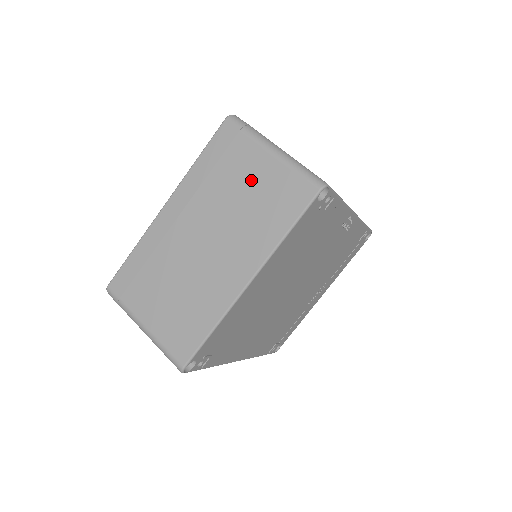
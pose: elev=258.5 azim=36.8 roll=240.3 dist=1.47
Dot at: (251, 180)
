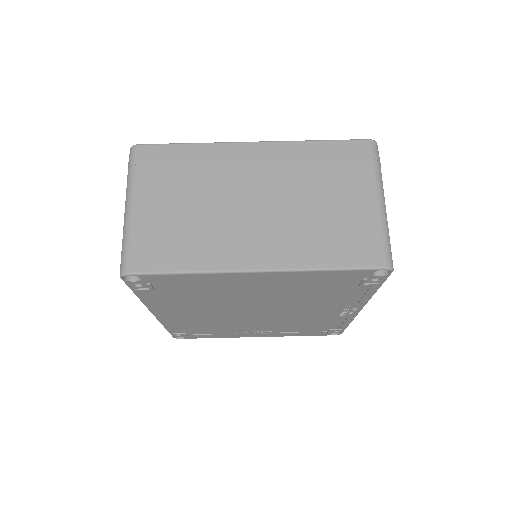
Dot at: (342, 201)
